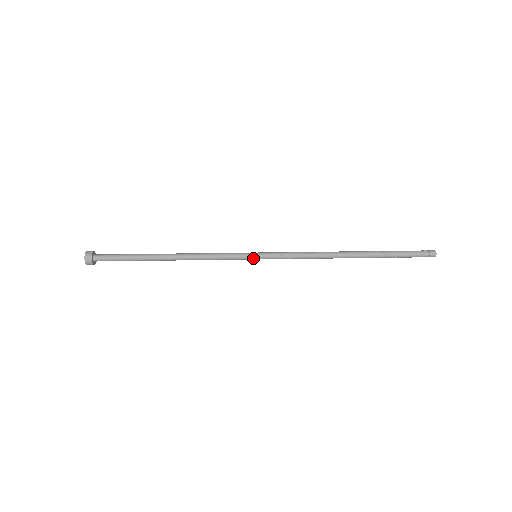
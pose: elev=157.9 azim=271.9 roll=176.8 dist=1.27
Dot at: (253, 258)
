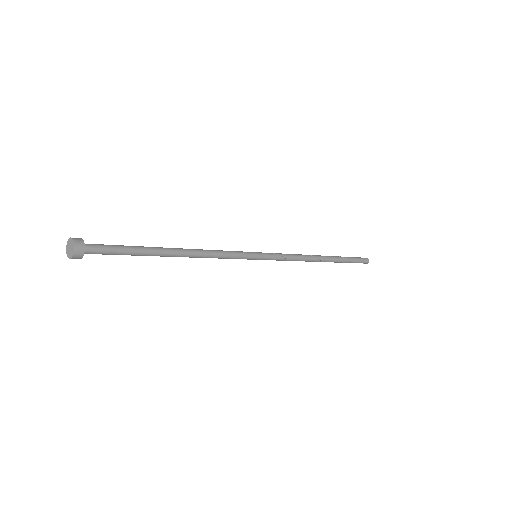
Dot at: (256, 256)
